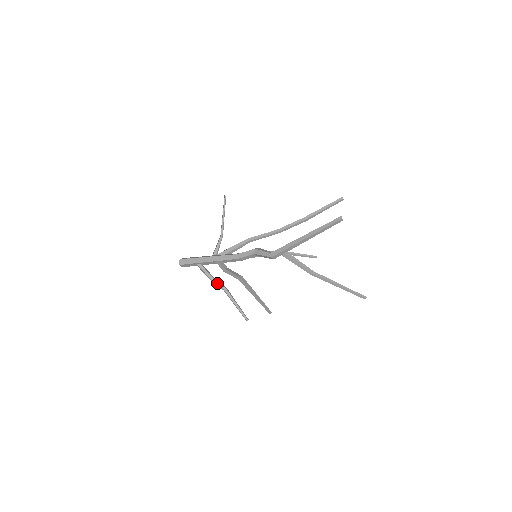
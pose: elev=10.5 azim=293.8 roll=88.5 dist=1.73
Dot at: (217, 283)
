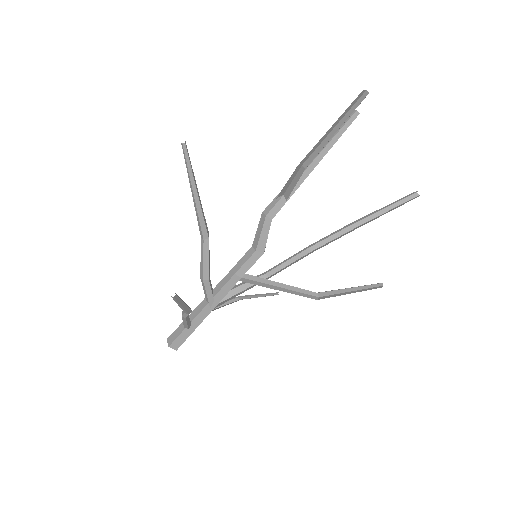
Dot at: occluded
